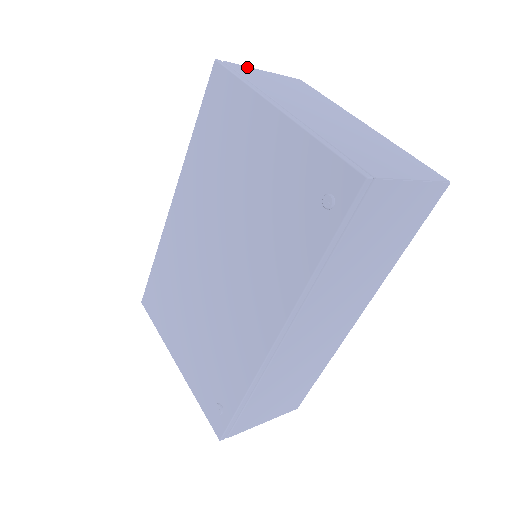
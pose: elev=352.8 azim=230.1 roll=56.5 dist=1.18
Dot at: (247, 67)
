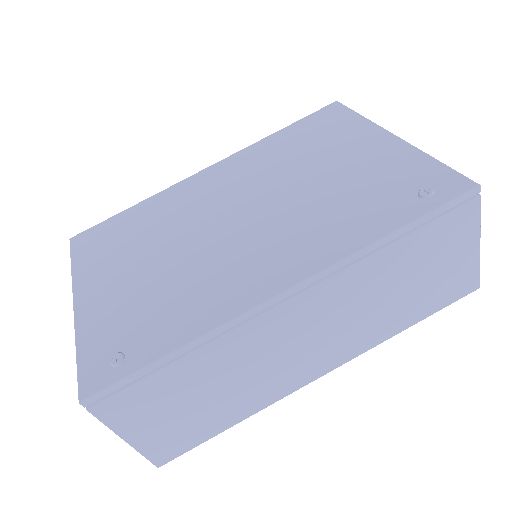
Dot at: occluded
